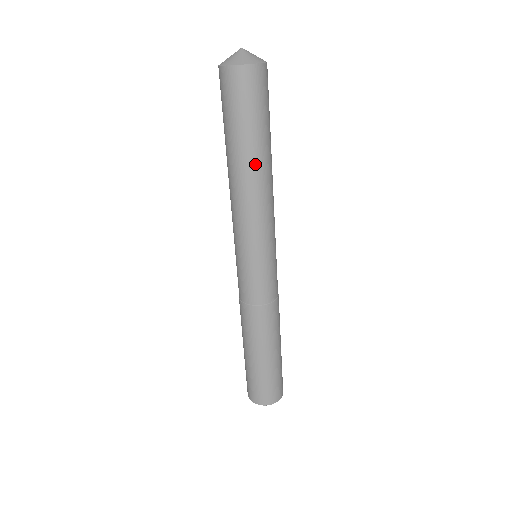
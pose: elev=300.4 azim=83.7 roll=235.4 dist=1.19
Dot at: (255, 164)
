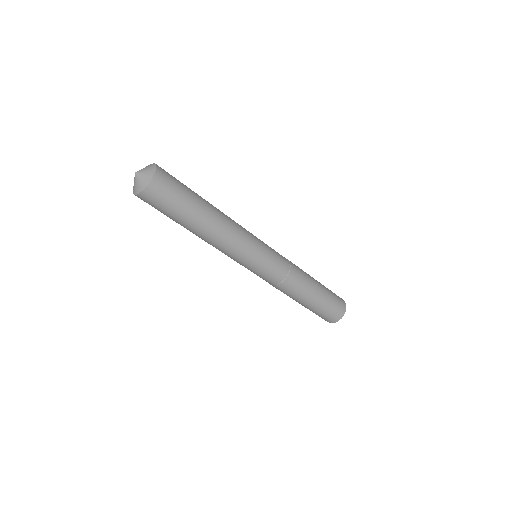
Dot at: (210, 215)
